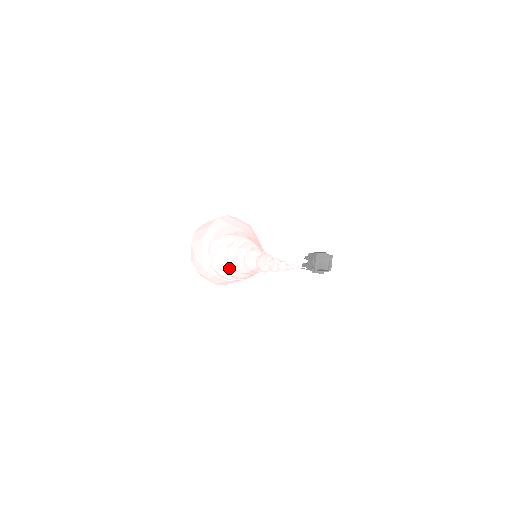
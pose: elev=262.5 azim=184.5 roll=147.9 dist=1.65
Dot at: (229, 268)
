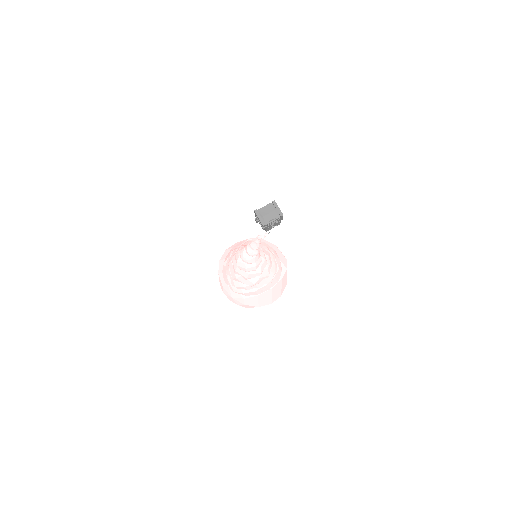
Dot at: (240, 282)
